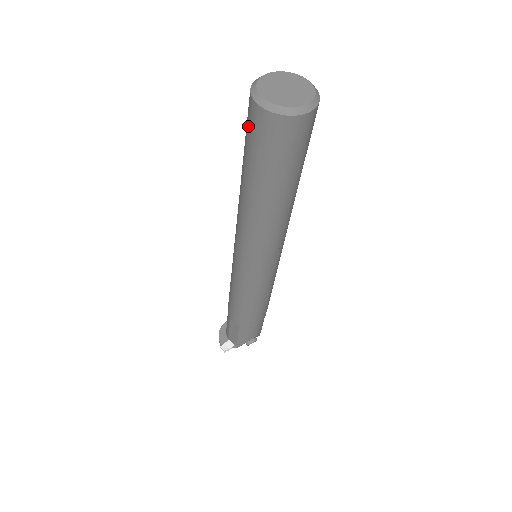
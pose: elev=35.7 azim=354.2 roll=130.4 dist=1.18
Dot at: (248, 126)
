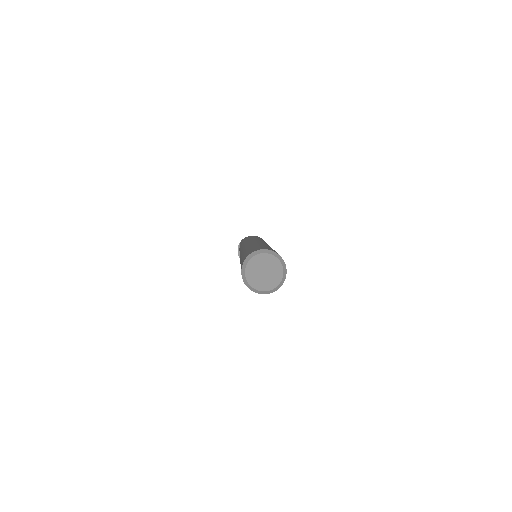
Dot at: occluded
